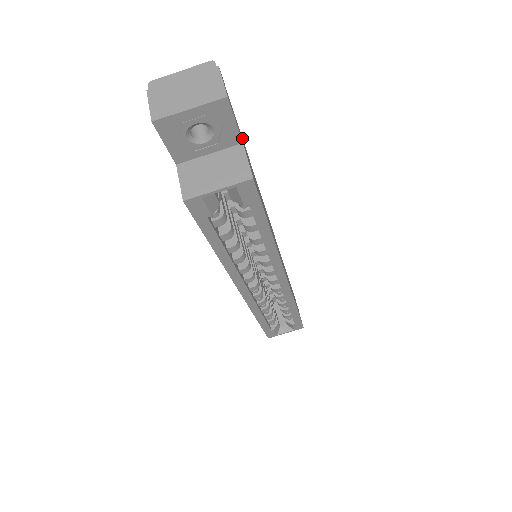
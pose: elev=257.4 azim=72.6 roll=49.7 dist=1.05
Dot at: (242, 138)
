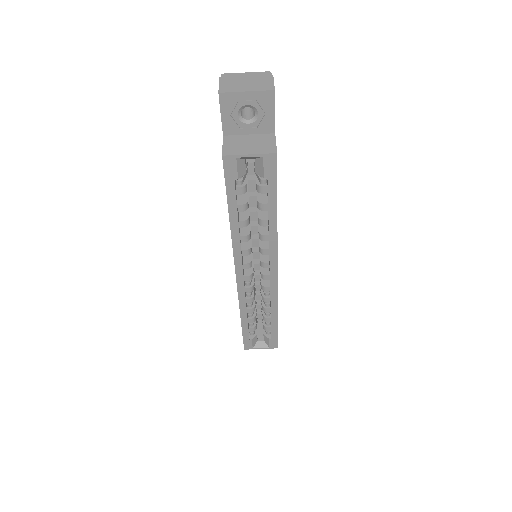
Dot at: occluded
